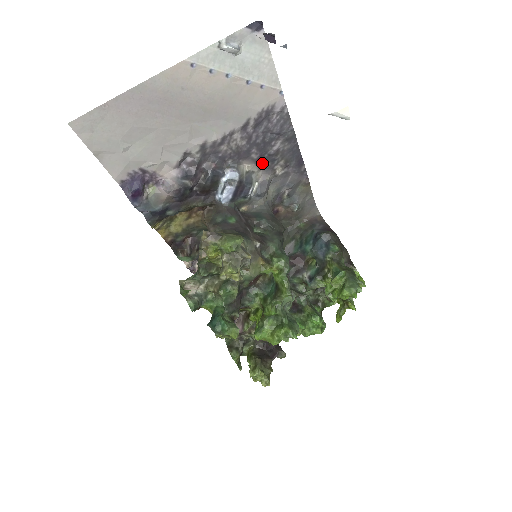
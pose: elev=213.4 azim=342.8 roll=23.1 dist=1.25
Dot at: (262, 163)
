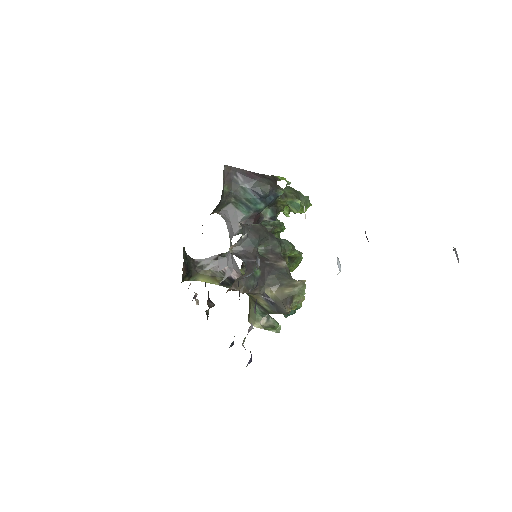
Dot at: occluded
